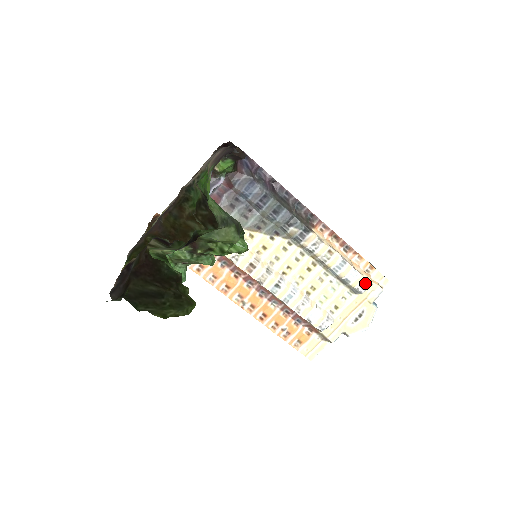
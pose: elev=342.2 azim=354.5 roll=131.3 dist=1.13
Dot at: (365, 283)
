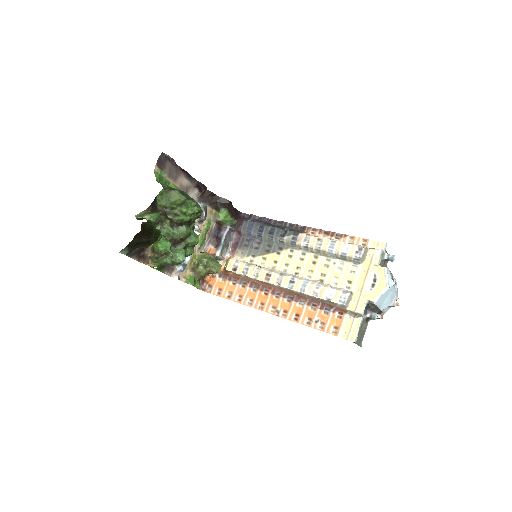
Dot at: (359, 249)
